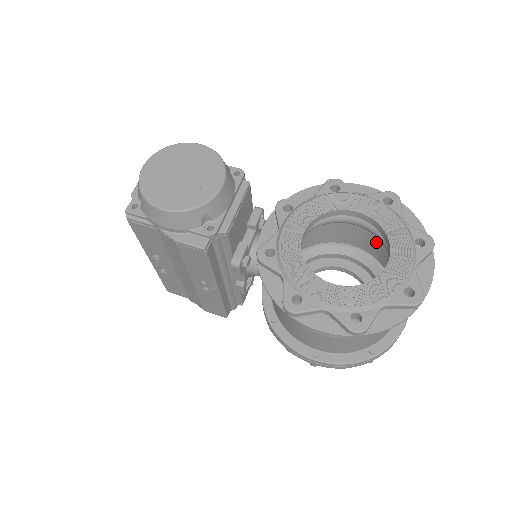
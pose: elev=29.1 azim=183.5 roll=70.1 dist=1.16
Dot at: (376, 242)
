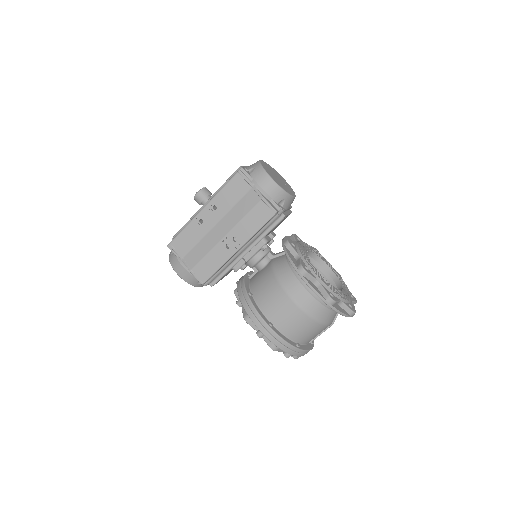
Dot at: occluded
